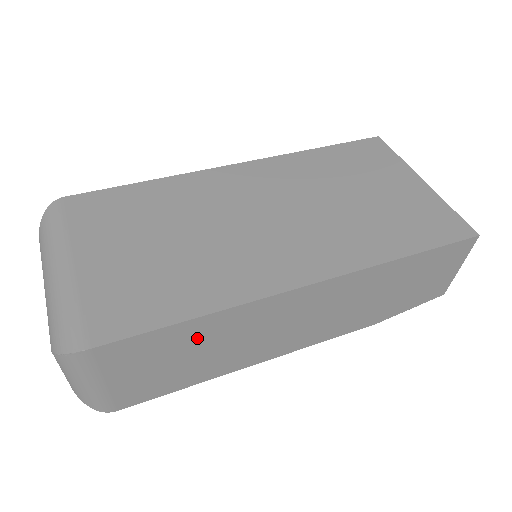
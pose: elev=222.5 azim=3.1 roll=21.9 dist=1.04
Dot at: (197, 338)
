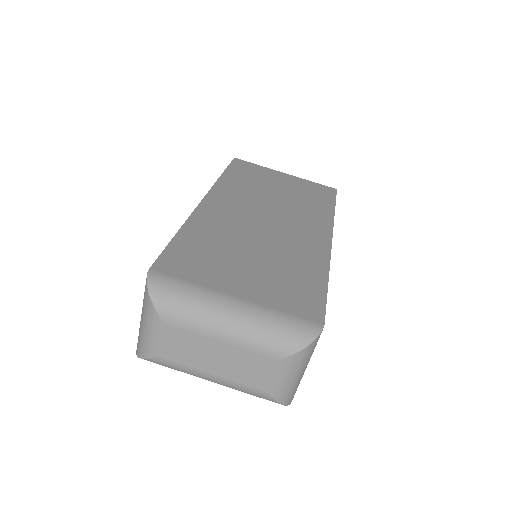
Dot at: occluded
